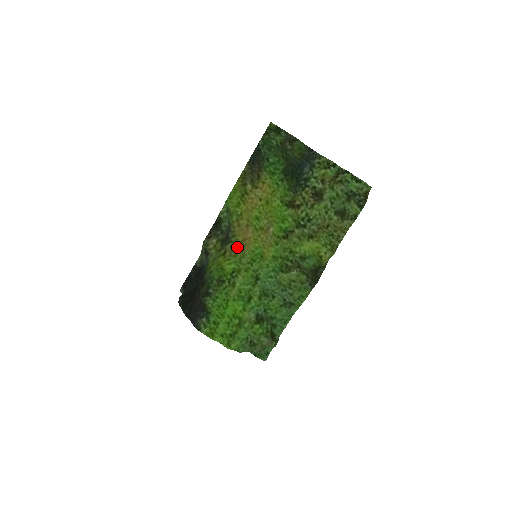
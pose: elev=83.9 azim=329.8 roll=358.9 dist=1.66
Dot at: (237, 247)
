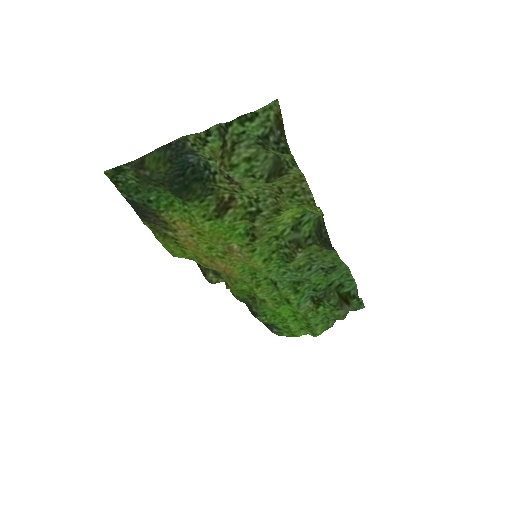
Dot at: (228, 277)
